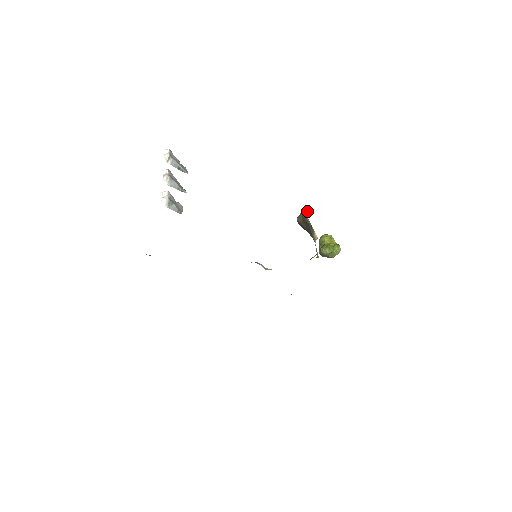
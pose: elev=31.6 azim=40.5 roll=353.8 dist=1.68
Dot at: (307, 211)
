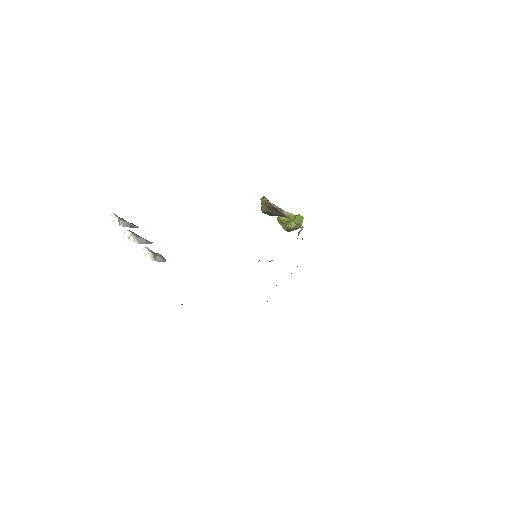
Dot at: (267, 199)
